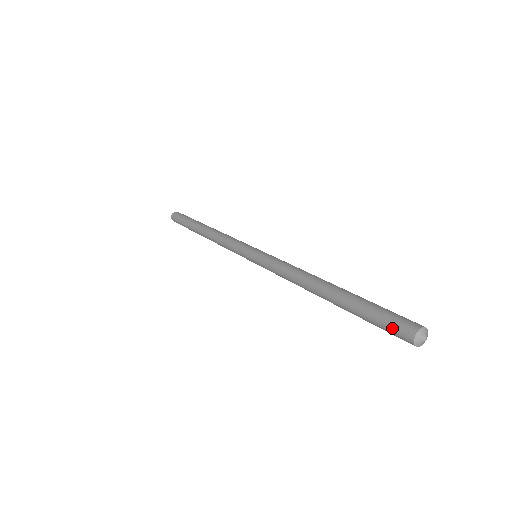
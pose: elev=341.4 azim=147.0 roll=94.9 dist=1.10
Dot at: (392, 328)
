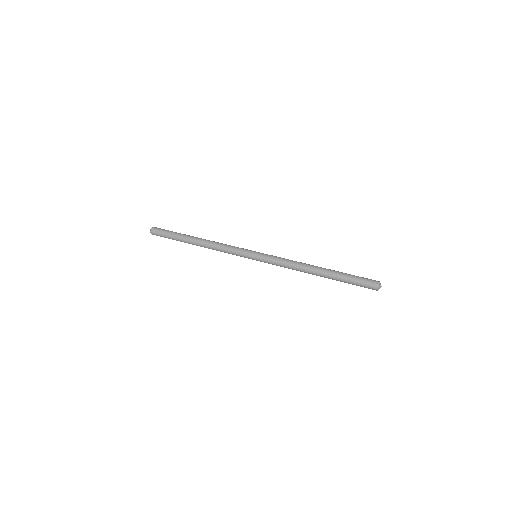
Dot at: (366, 287)
